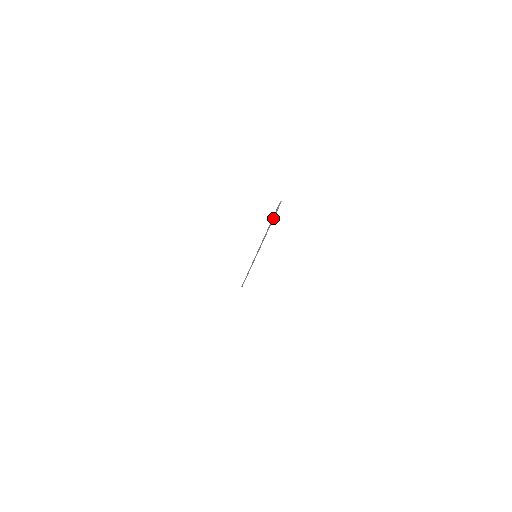
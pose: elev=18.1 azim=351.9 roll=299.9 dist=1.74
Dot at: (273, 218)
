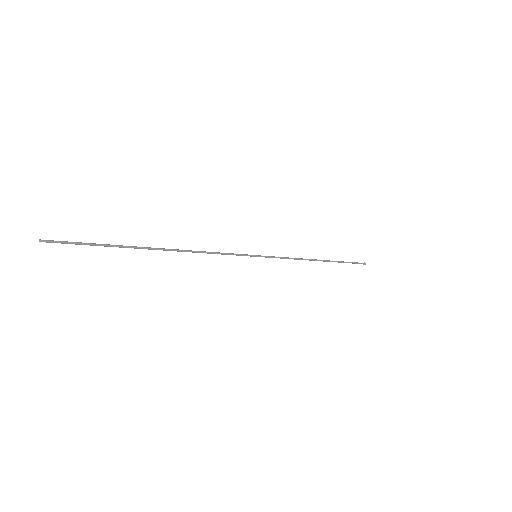
Dot at: (107, 246)
